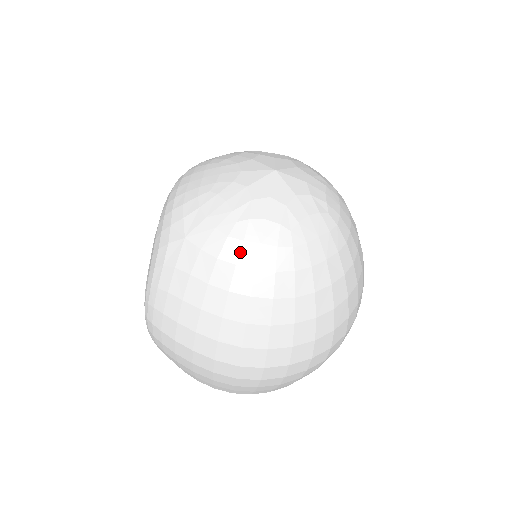
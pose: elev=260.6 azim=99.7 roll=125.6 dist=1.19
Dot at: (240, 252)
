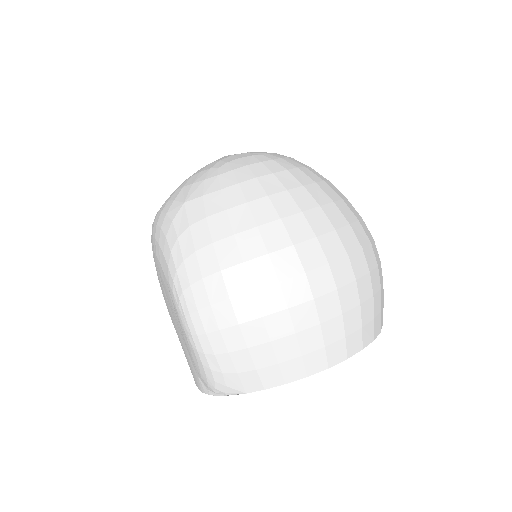
Dot at: (235, 176)
